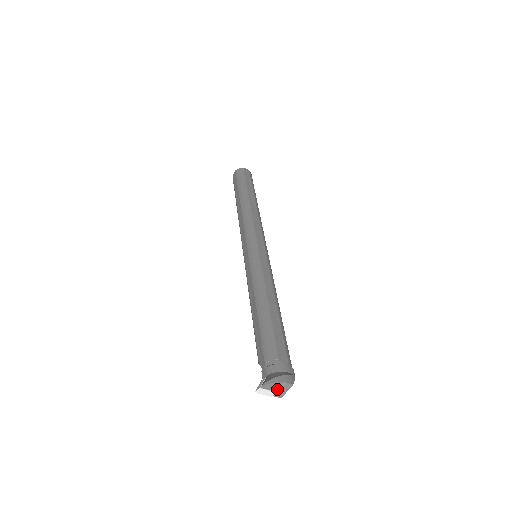
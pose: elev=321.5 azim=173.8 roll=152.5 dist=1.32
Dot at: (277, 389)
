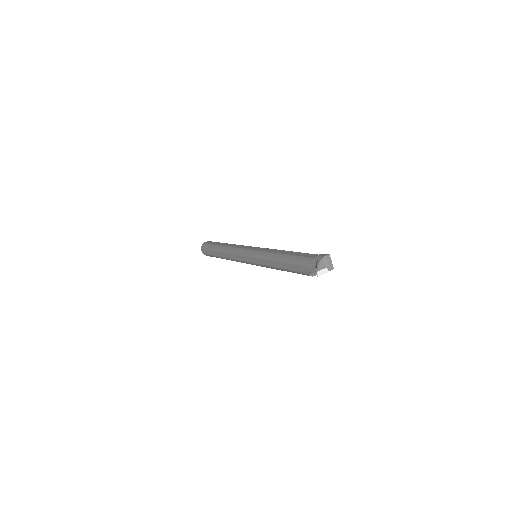
Dot at: (326, 265)
